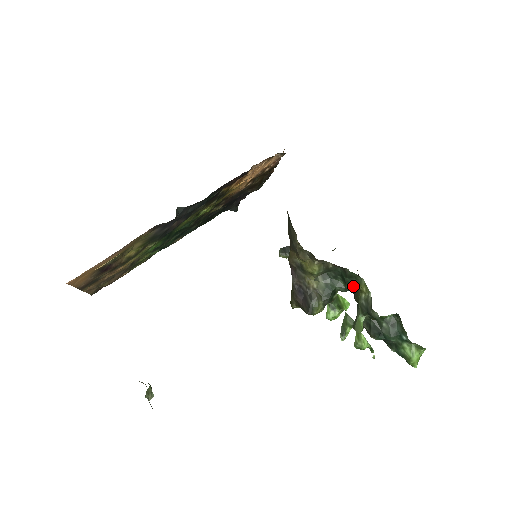
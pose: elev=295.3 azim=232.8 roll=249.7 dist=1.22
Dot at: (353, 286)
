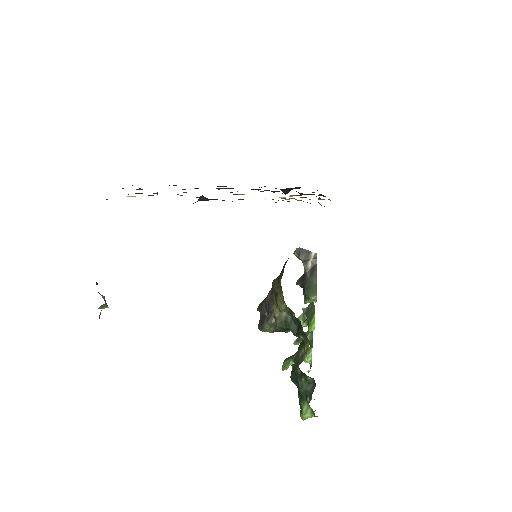
Dot at: occluded
